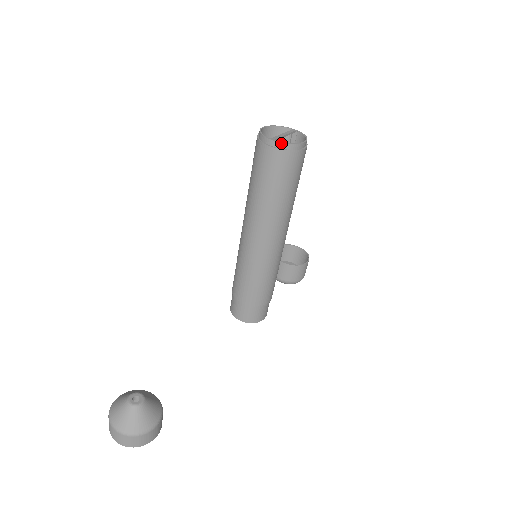
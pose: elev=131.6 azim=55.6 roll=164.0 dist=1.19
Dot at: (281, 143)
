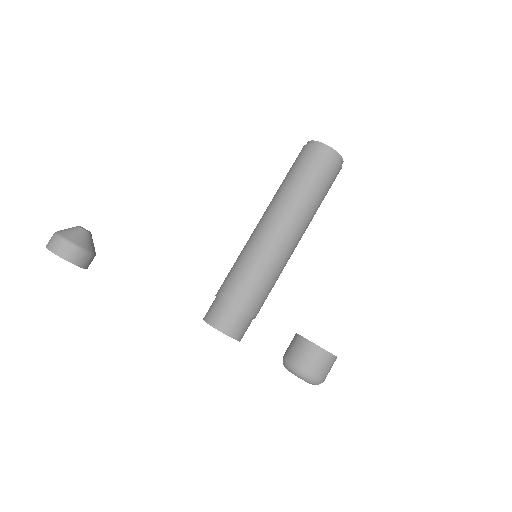
Dot at: (309, 141)
